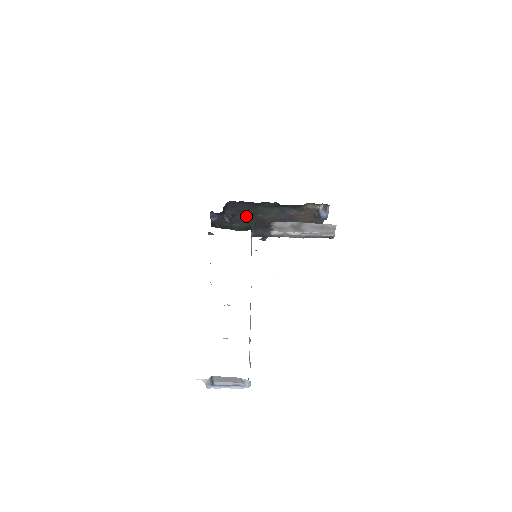
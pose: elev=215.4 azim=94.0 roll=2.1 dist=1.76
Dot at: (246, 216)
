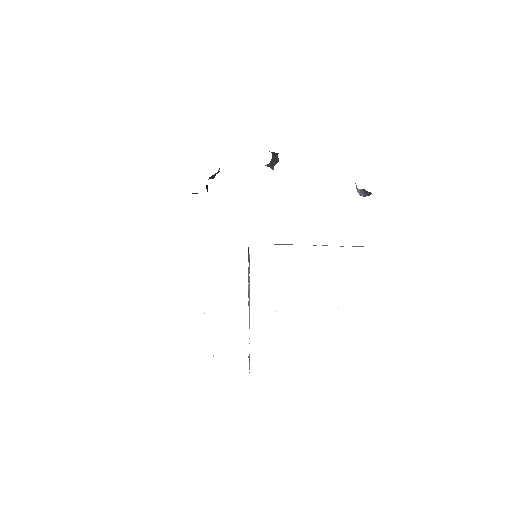
Dot at: occluded
